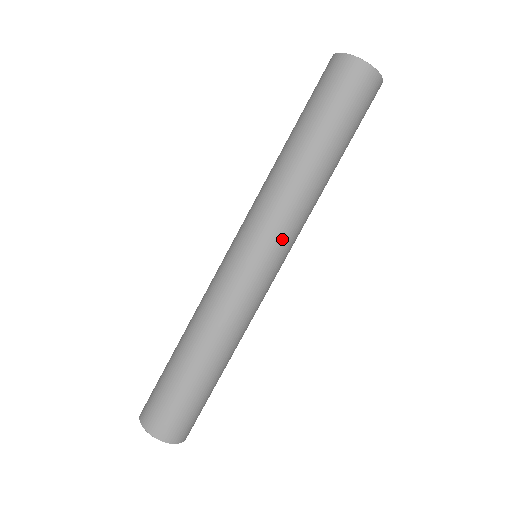
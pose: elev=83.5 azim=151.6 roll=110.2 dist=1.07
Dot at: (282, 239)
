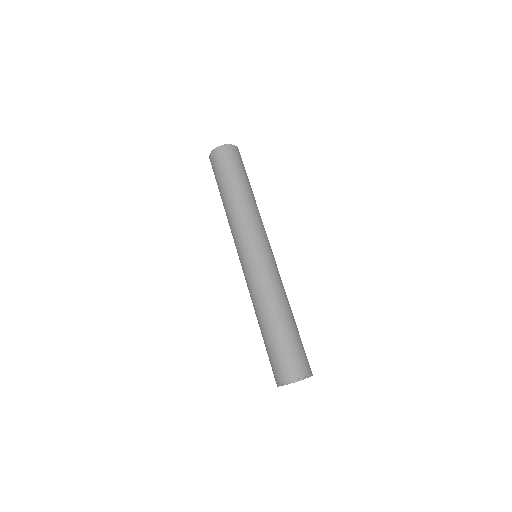
Dot at: (259, 233)
